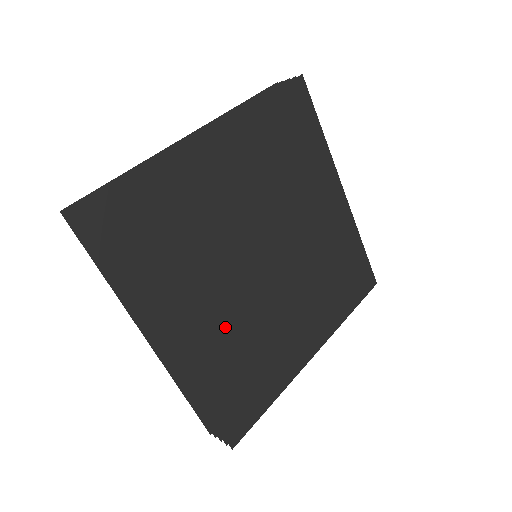
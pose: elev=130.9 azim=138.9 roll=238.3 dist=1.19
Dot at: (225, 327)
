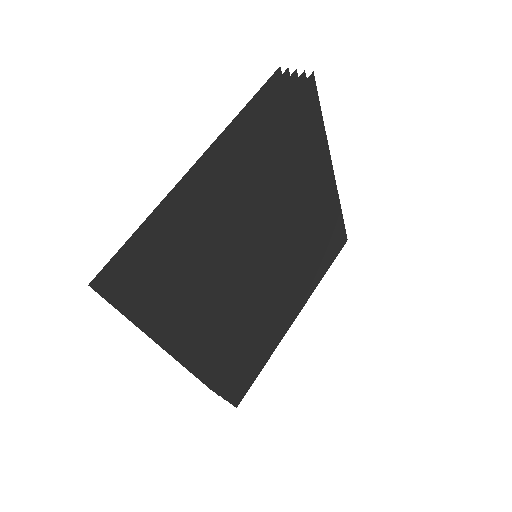
Dot at: (235, 332)
